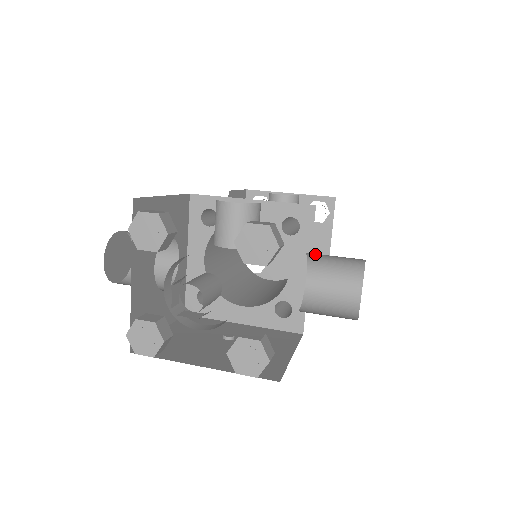
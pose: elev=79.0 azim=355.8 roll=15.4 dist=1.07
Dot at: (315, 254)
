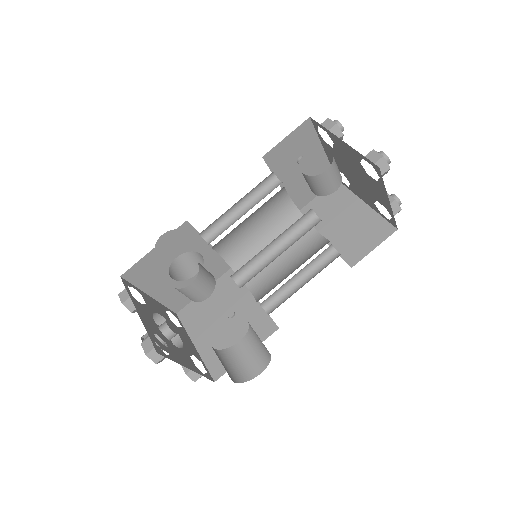
Dot at: occluded
